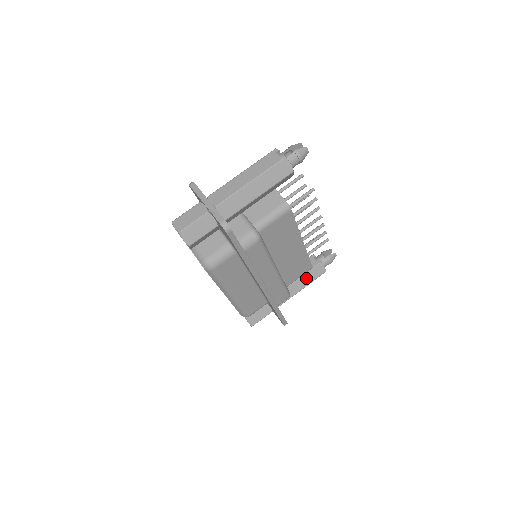
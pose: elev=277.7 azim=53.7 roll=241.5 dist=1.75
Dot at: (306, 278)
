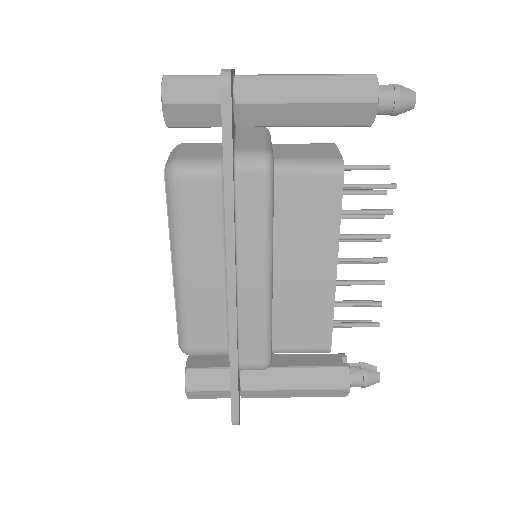
Dot at: (312, 375)
